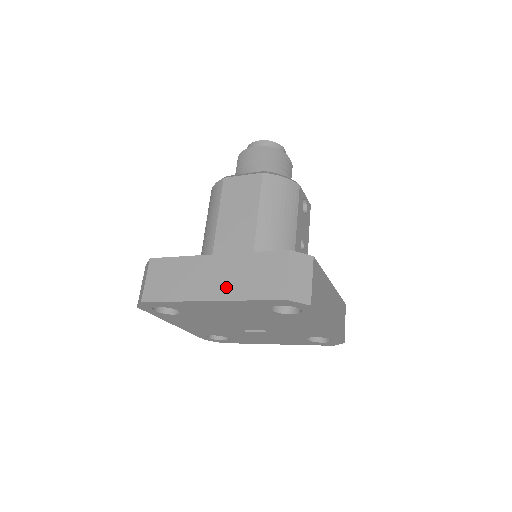
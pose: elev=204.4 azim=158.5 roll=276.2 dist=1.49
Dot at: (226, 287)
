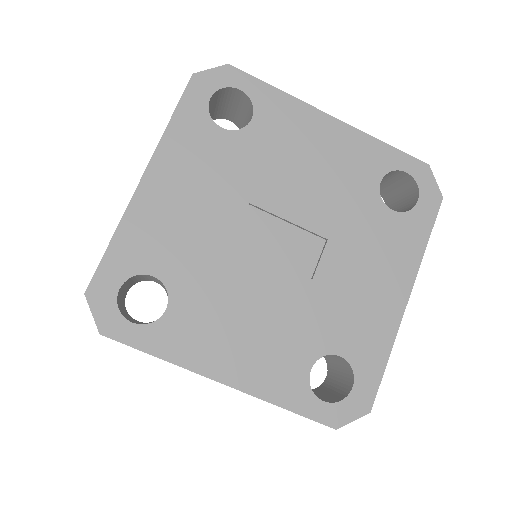
Dot at: occluded
